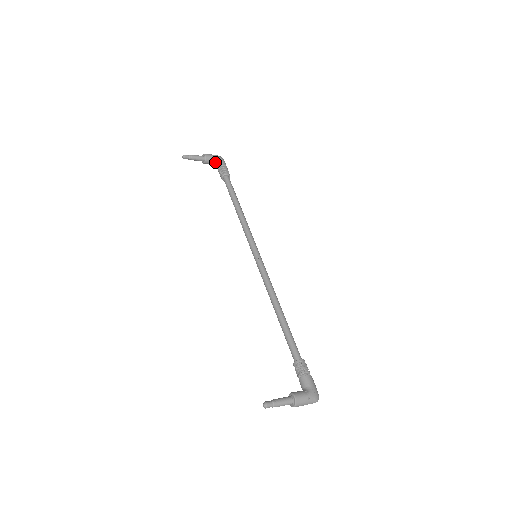
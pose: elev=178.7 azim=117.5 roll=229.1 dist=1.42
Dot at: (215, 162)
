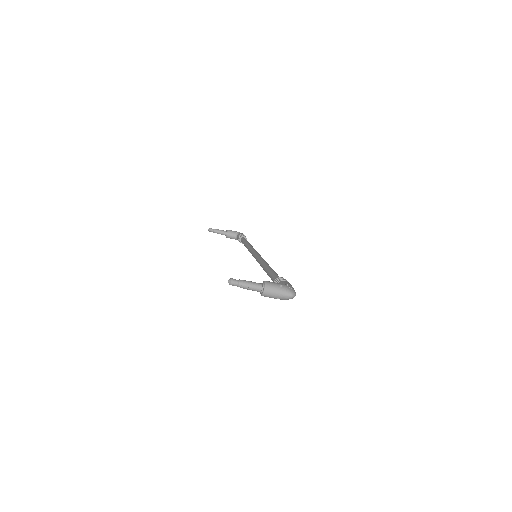
Dot at: (236, 235)
